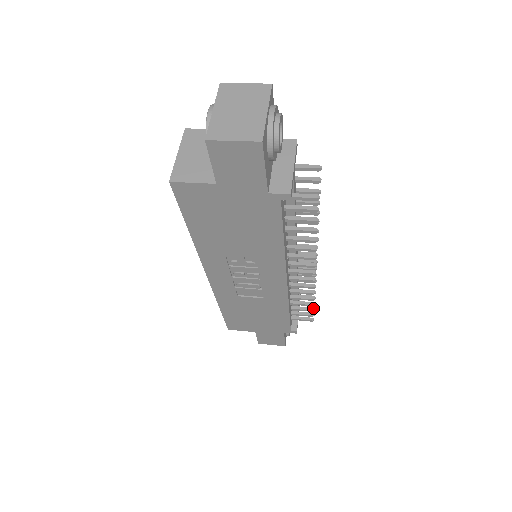
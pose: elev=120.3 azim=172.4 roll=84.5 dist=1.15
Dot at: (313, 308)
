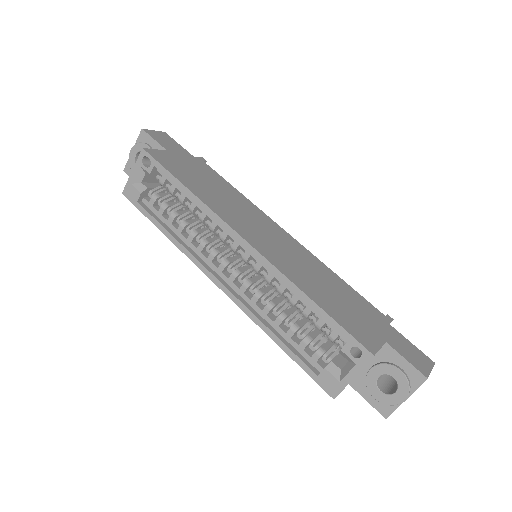
Dot at: occluded
